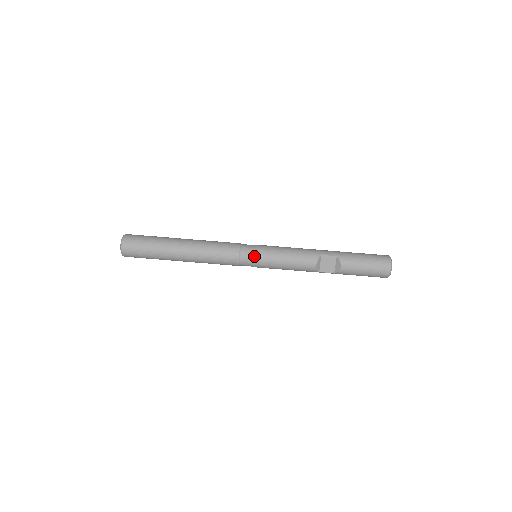
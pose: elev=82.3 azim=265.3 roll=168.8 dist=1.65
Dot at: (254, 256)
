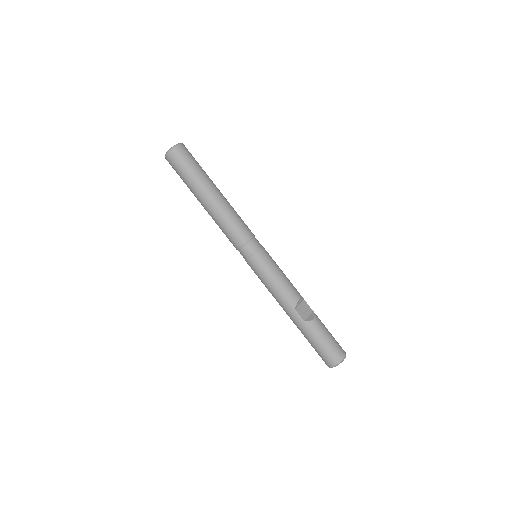
Dot at: (263, 248)
